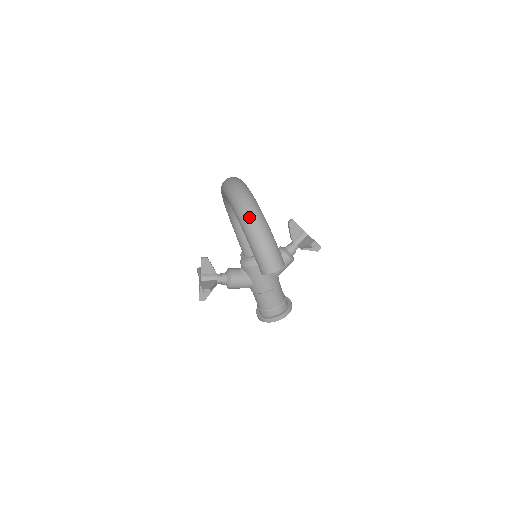
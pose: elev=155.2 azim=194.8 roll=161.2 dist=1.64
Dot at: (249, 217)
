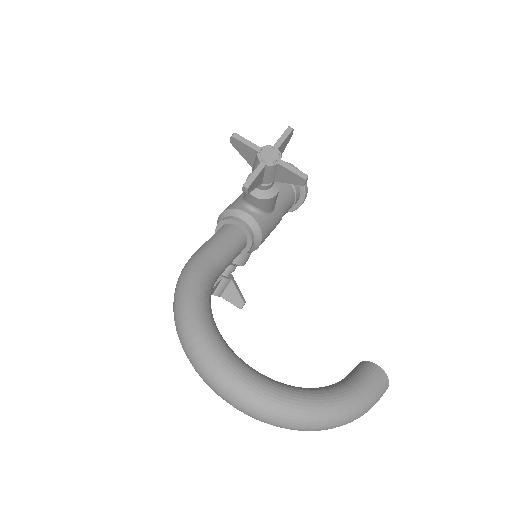
Dot at: occluded
